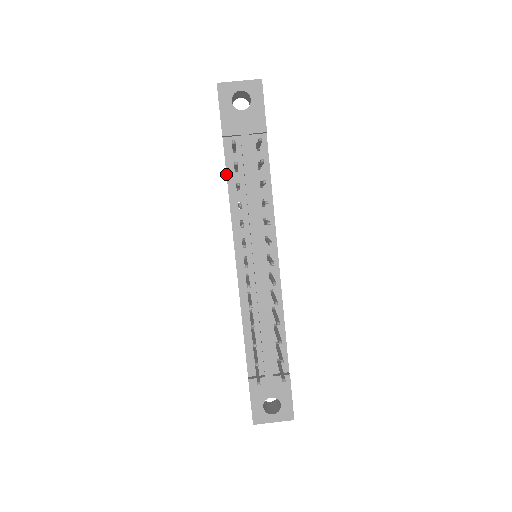
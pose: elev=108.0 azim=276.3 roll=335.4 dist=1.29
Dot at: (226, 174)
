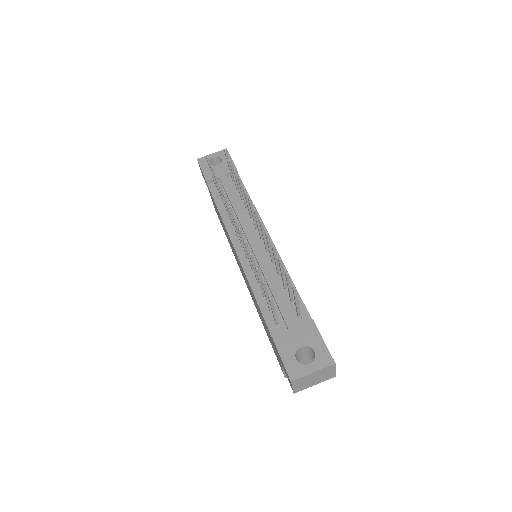
Dot at: occluded
